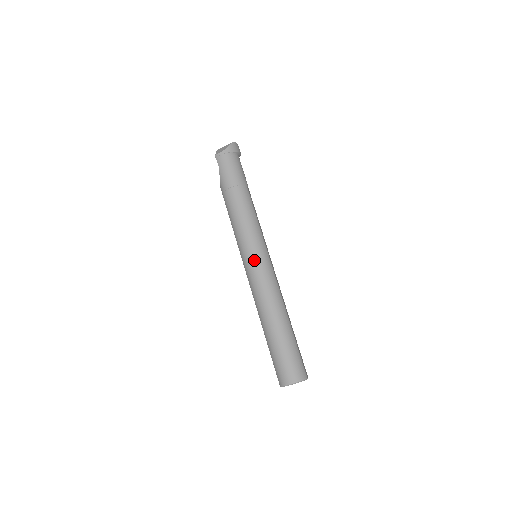
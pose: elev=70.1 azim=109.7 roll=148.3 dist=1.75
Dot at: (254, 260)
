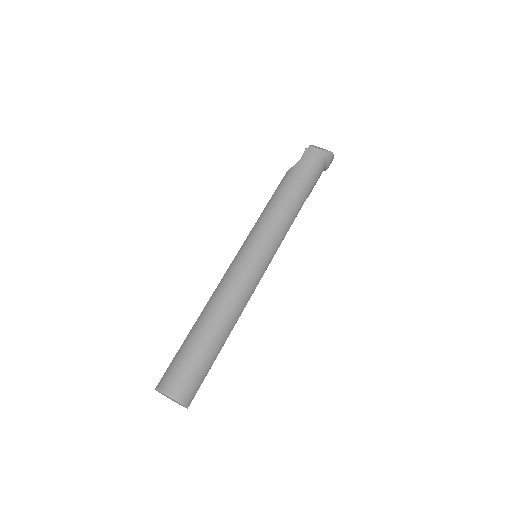
Dot at: (254, 255)
